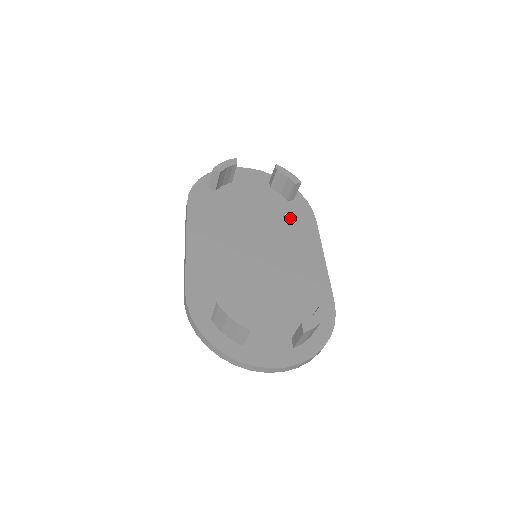
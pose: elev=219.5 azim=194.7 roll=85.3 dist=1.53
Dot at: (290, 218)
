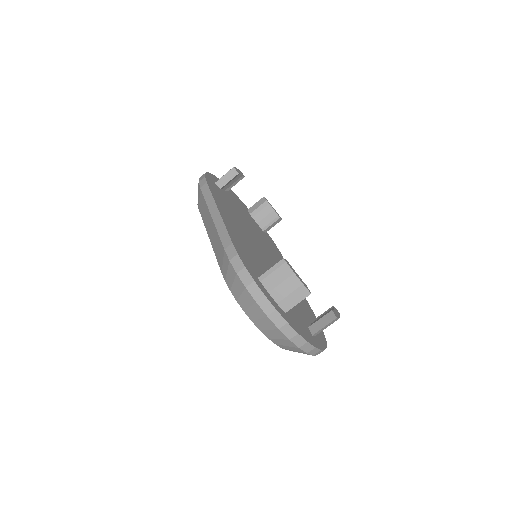
Dot at: (269, 243)
